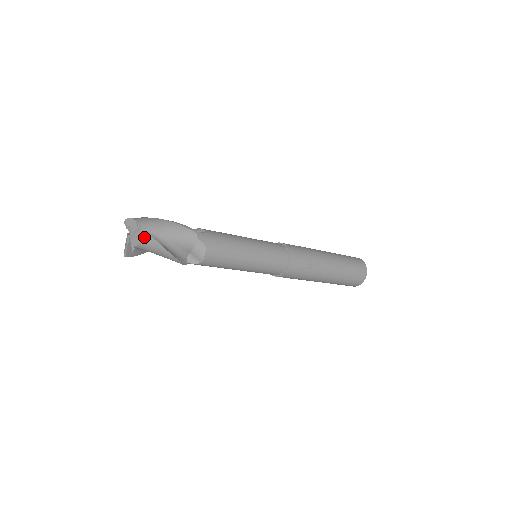
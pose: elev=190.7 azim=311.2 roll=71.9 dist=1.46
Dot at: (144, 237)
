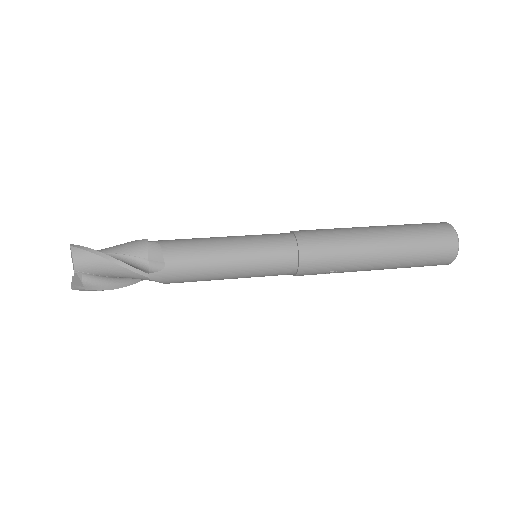
Dot at: (80, 290)
